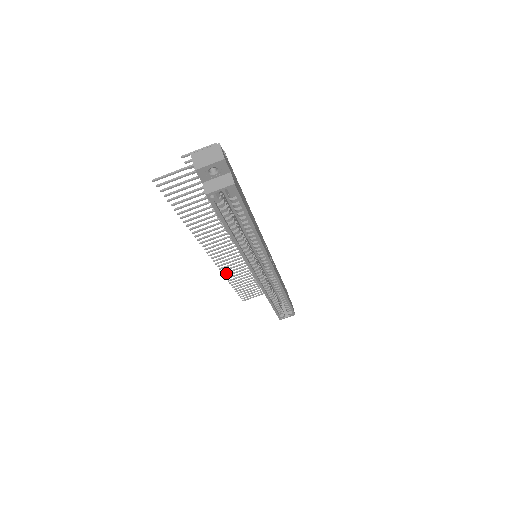
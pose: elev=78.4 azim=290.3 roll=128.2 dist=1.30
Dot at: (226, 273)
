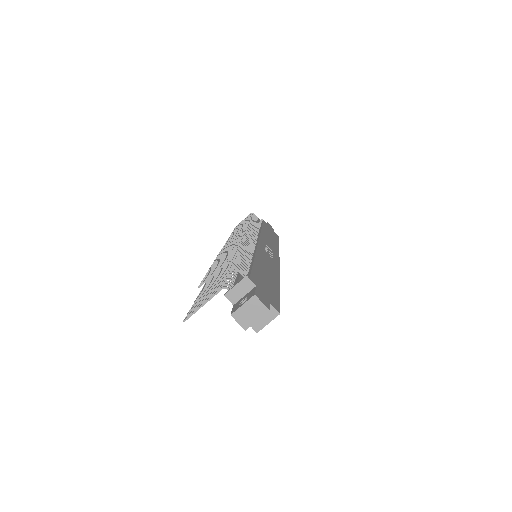
Dot at: occluded
